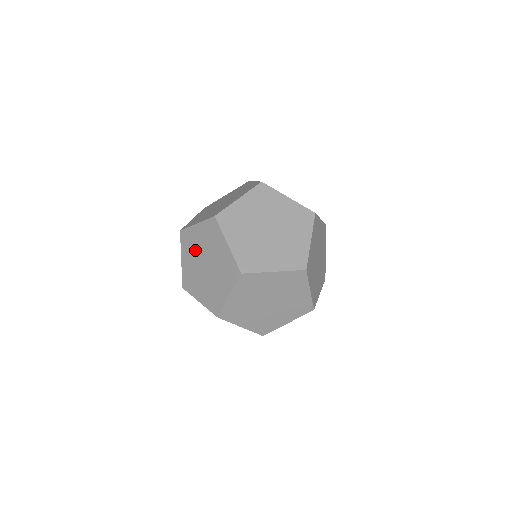
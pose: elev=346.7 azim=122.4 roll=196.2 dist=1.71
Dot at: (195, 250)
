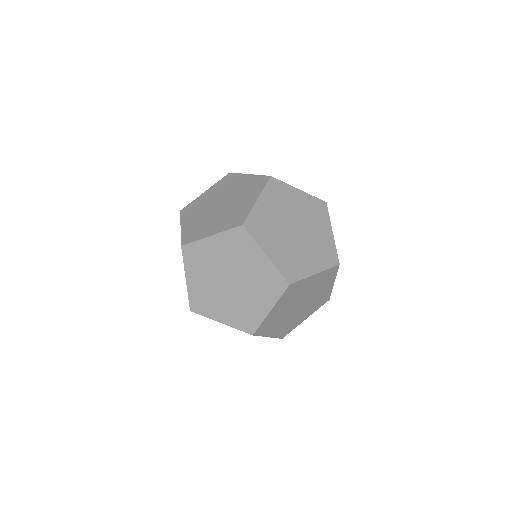
Dot at: (210, 266)
